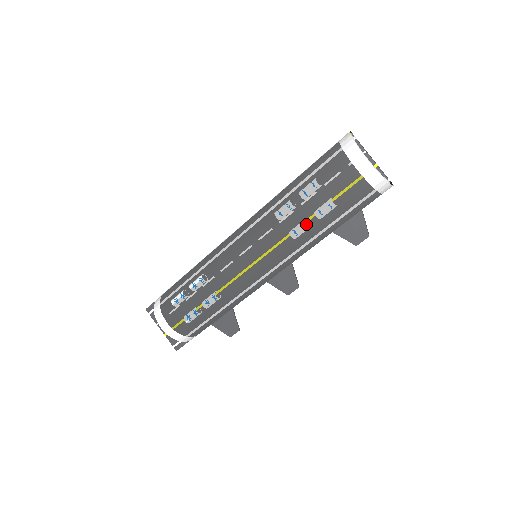
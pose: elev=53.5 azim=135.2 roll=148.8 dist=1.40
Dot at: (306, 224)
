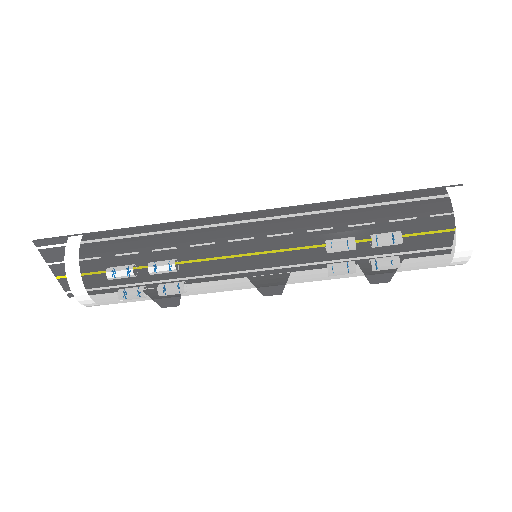
Dot at: (356, 272)
